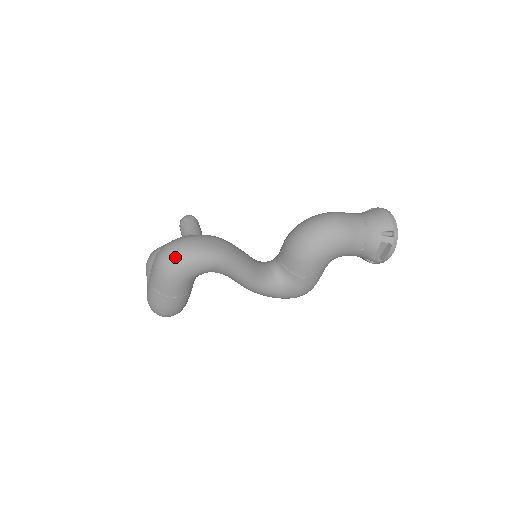
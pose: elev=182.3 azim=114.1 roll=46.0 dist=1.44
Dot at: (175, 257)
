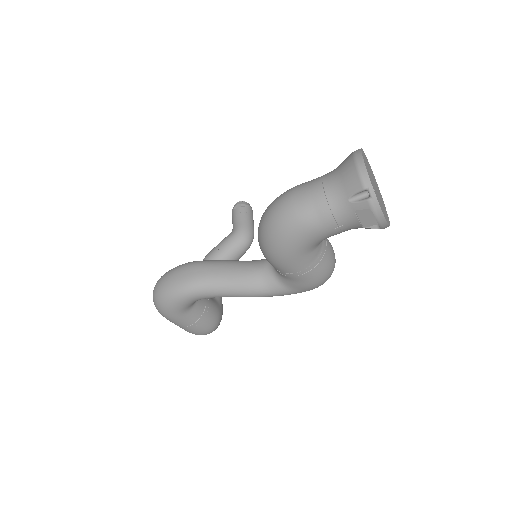
Dot at: (156, 301)
